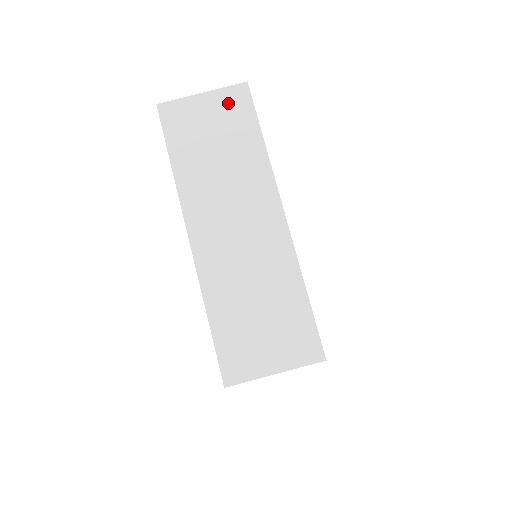
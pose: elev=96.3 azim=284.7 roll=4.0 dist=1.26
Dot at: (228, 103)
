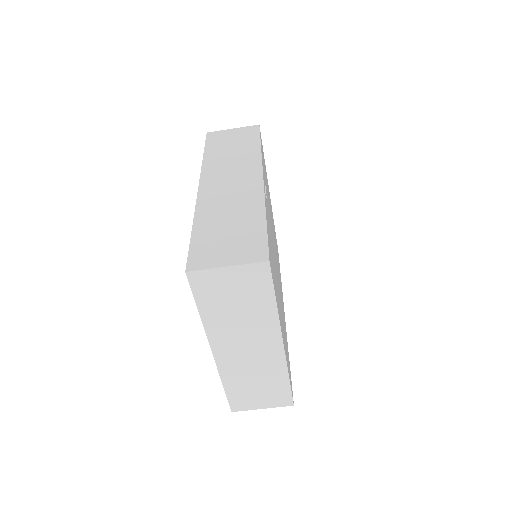
Dot at: (250, 276)
